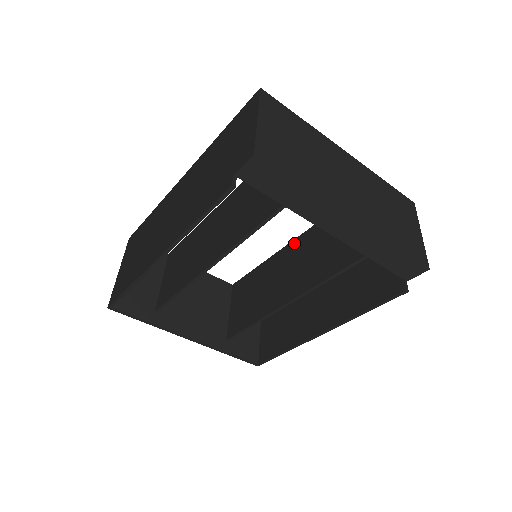
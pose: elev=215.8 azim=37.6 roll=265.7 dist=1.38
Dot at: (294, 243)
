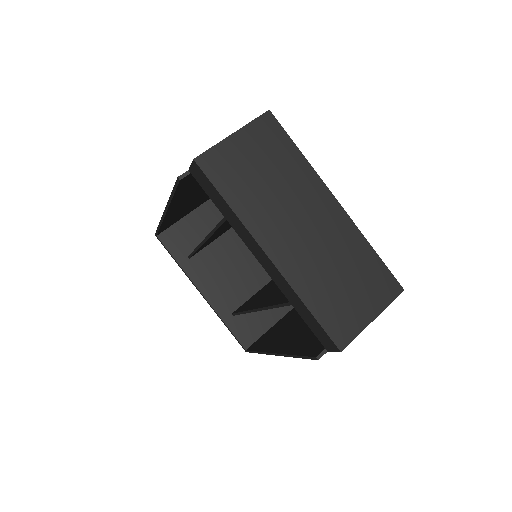
Dot at: occluded
